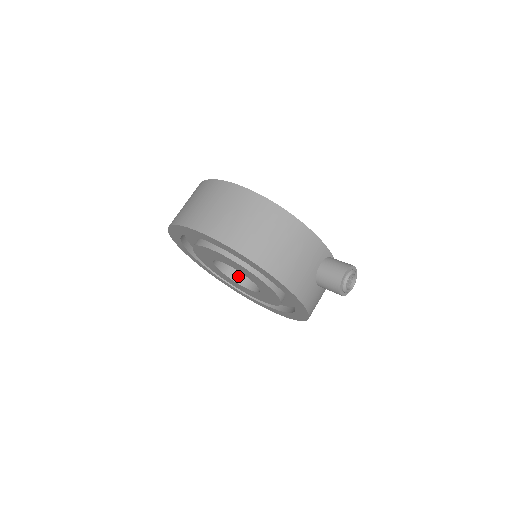
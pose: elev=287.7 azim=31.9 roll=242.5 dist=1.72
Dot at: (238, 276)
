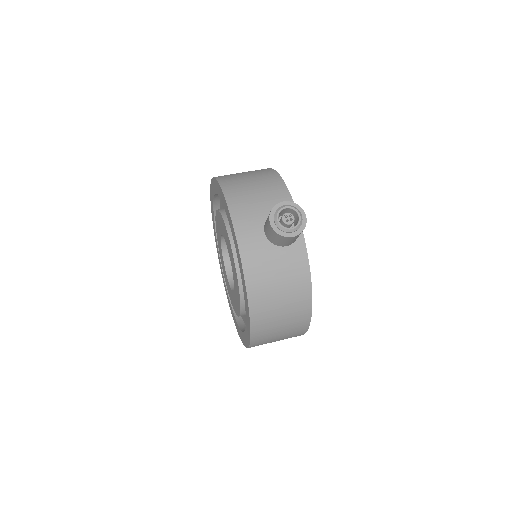
Dot at: occluded
